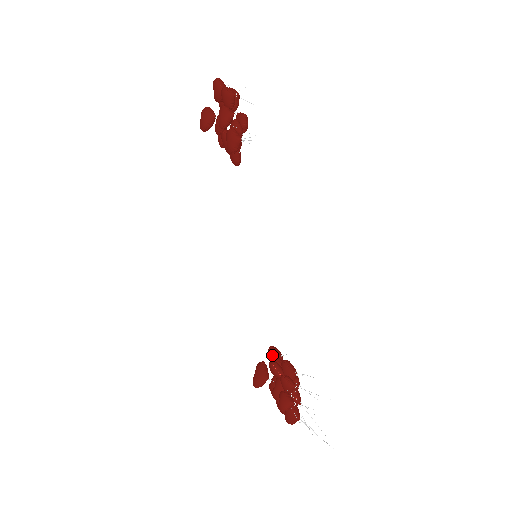
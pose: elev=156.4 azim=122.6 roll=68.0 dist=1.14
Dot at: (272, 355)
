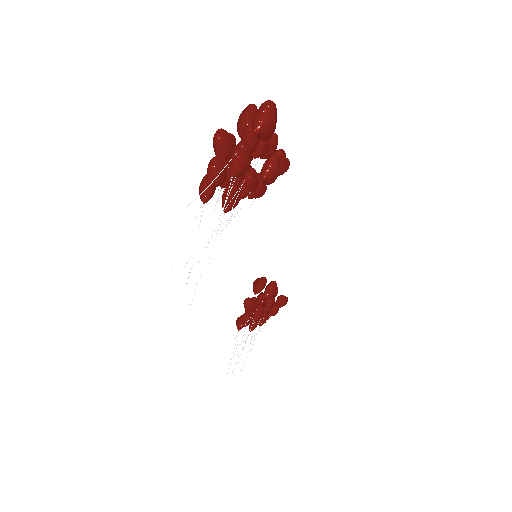
Dot at: (265, 290)
